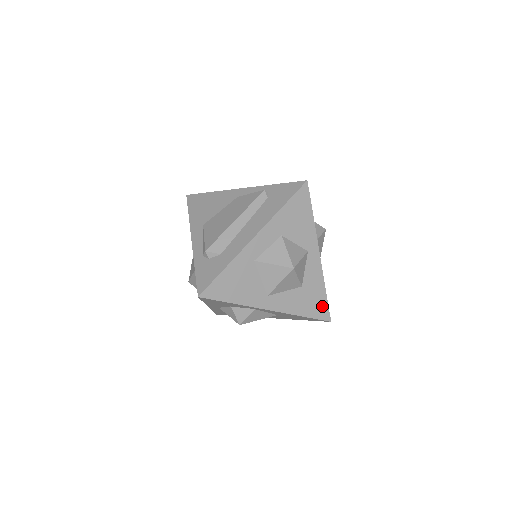
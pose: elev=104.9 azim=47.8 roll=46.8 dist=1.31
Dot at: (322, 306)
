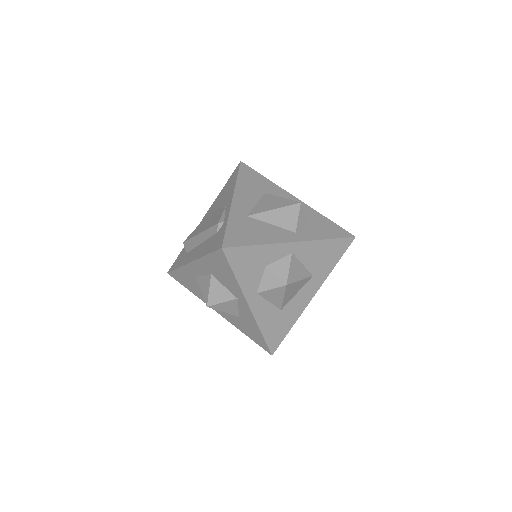
Dot at: (261, 341)
